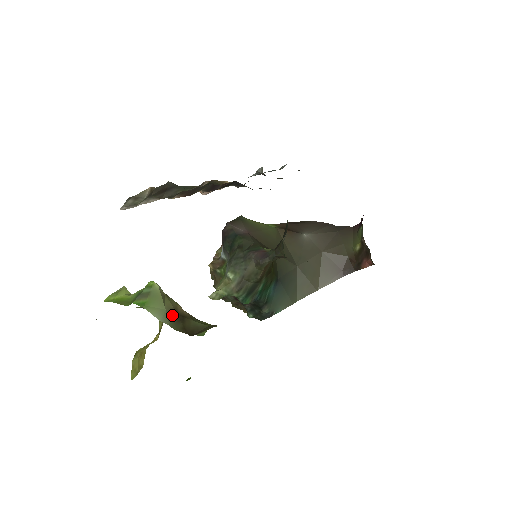
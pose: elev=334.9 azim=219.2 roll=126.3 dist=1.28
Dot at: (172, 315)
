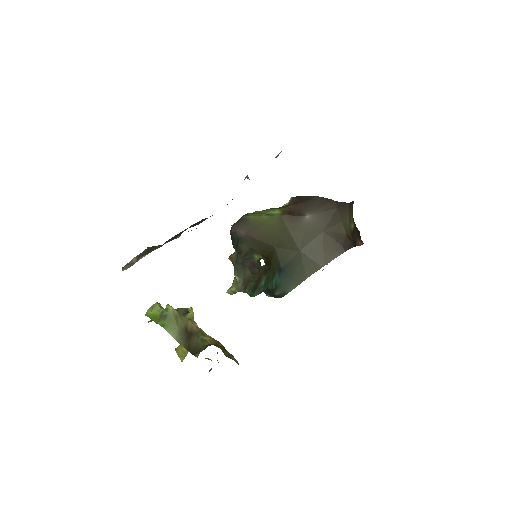
Dot at: (183, 333)
